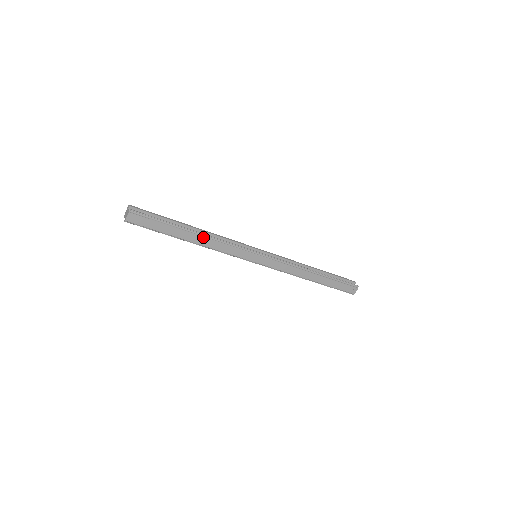
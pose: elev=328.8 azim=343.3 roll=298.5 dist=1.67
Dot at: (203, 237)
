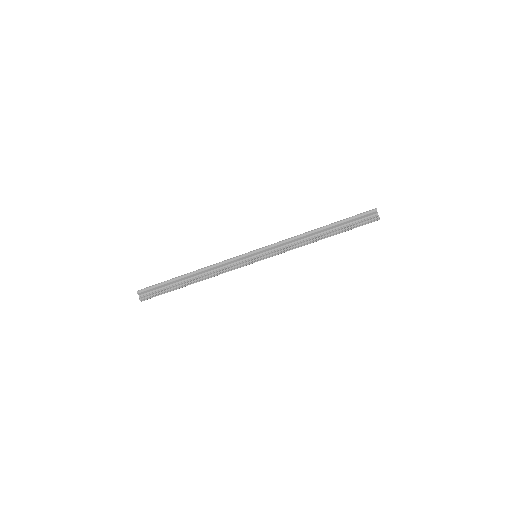
Dot at: (202, 280)
